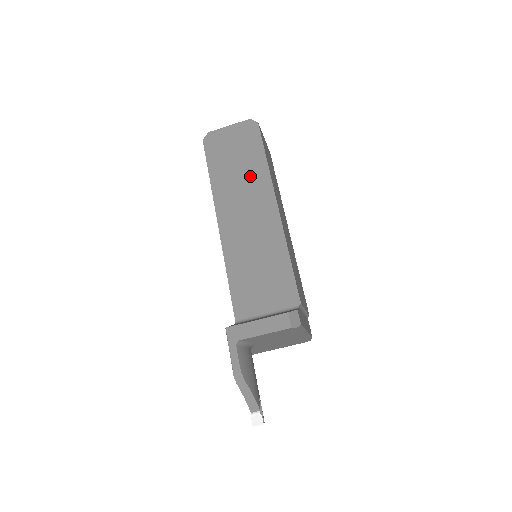
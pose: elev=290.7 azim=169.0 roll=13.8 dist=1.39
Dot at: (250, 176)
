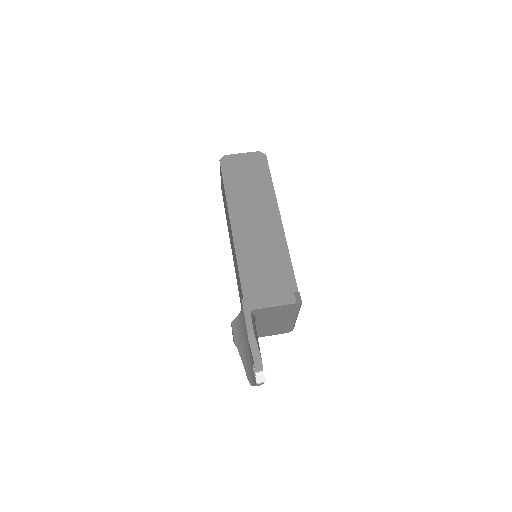
Dot at: (259, 192)
